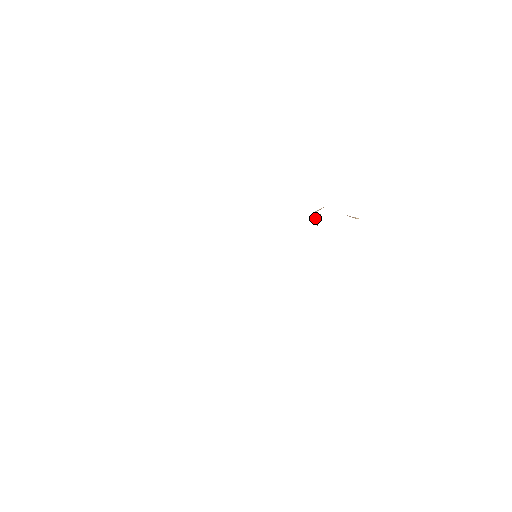
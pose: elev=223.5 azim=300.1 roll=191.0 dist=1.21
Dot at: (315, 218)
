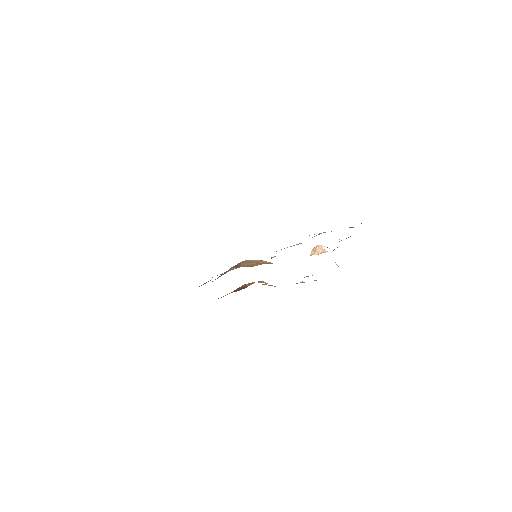
Dot at: (317, 249)
